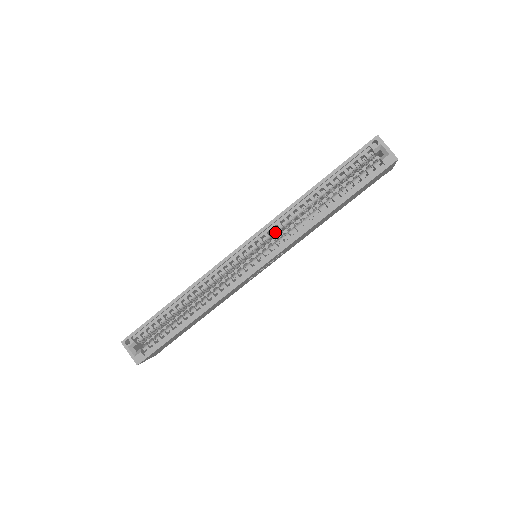
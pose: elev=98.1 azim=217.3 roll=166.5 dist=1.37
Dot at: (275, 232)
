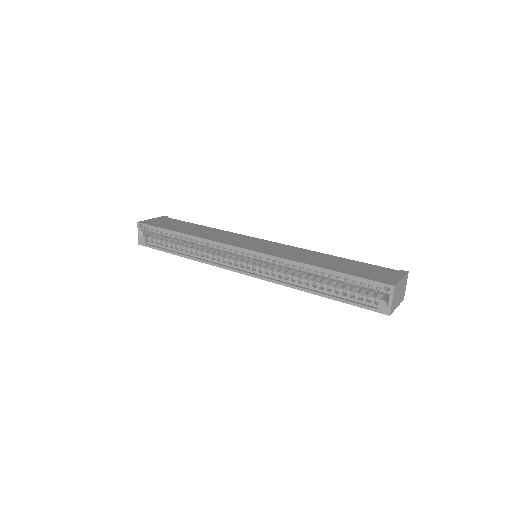
Dot at: (271, 263)
